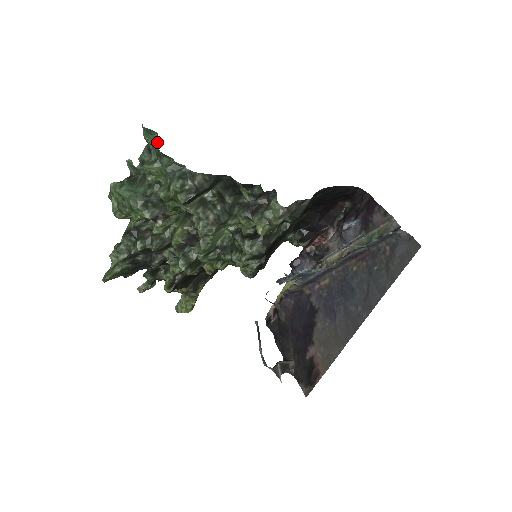
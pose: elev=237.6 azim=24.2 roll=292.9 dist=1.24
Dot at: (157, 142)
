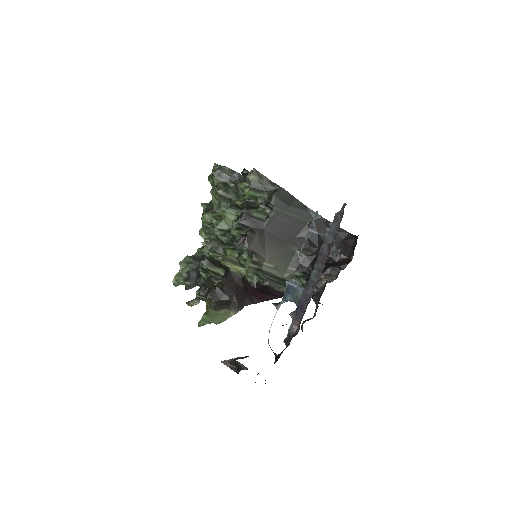
Dot at: occluded
